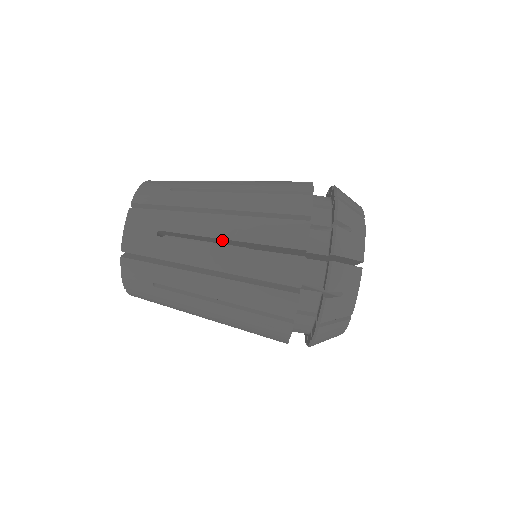
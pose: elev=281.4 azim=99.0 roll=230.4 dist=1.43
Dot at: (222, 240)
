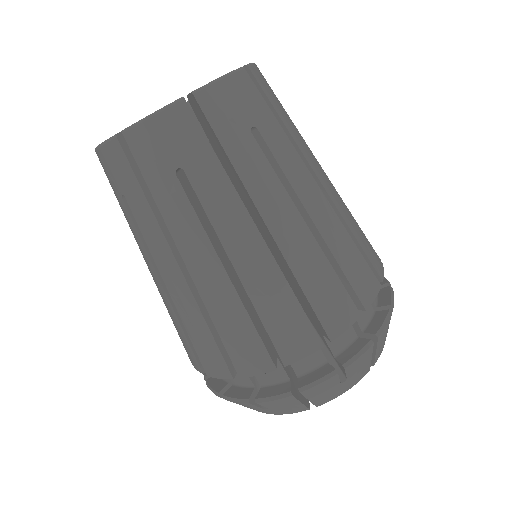
Dot at: occluded
